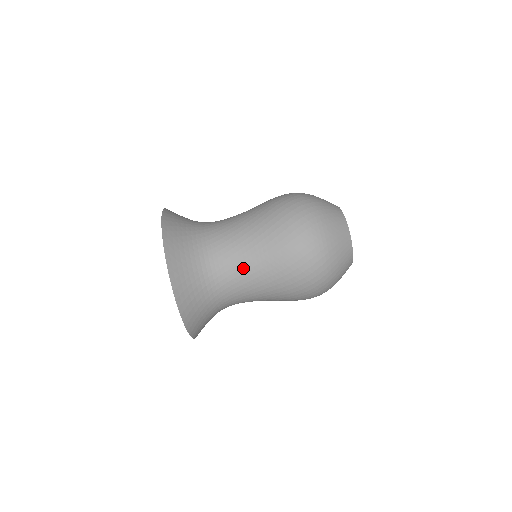
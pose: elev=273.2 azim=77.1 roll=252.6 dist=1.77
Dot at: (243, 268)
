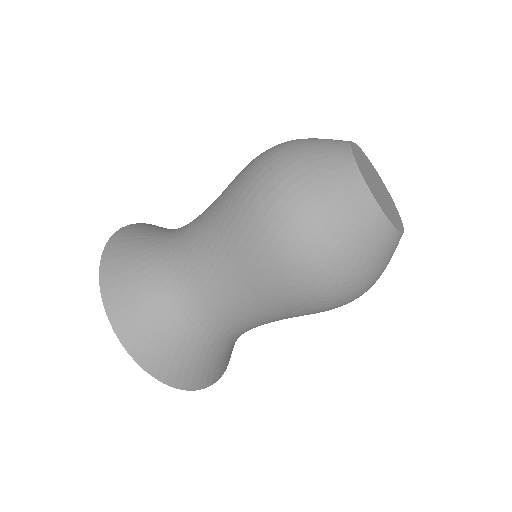
Dot at: (216, 293)
